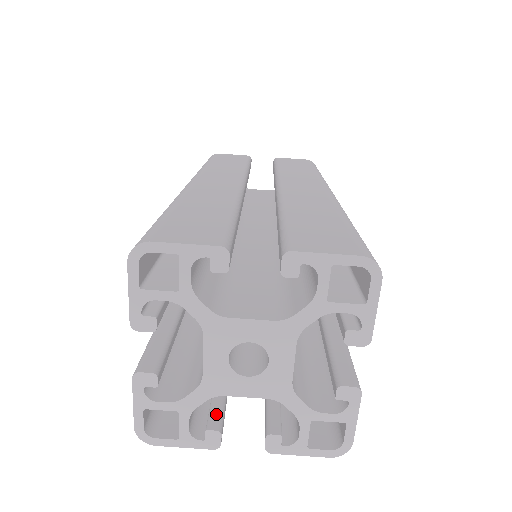
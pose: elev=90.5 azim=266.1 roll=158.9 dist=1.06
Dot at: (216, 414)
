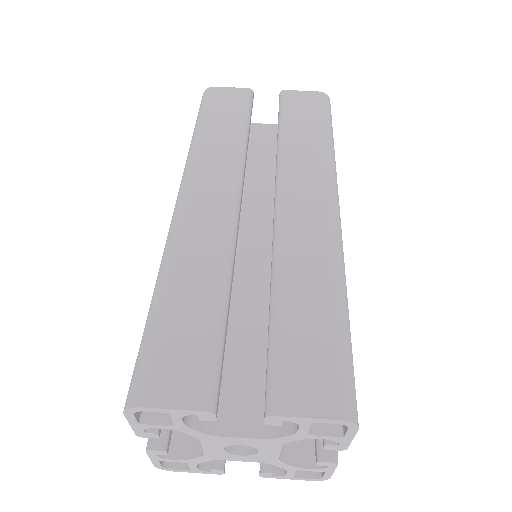
Dot at: occluded
